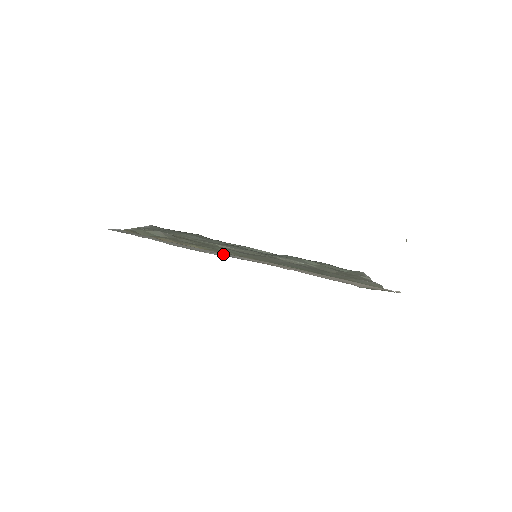
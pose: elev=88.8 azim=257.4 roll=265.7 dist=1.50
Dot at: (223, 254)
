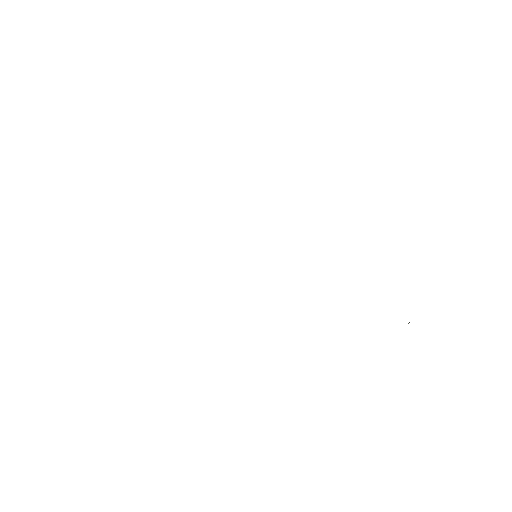
Dot at: occluded
